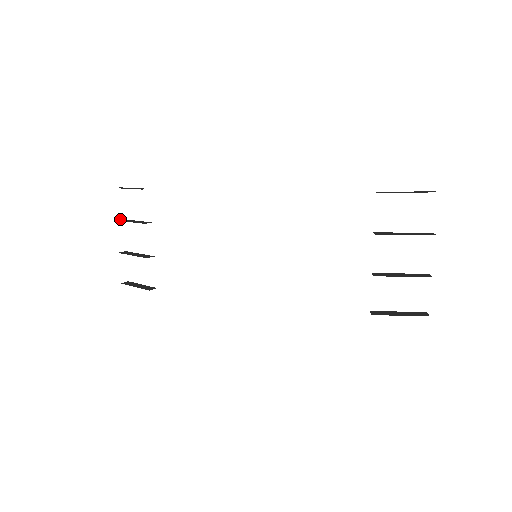
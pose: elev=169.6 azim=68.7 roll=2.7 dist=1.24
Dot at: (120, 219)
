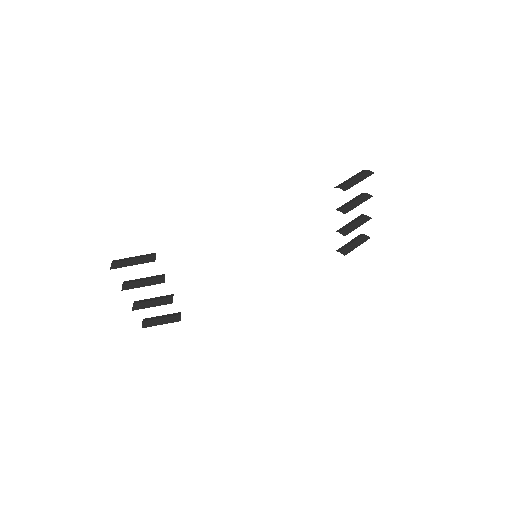
Dot at: (122, 286)
